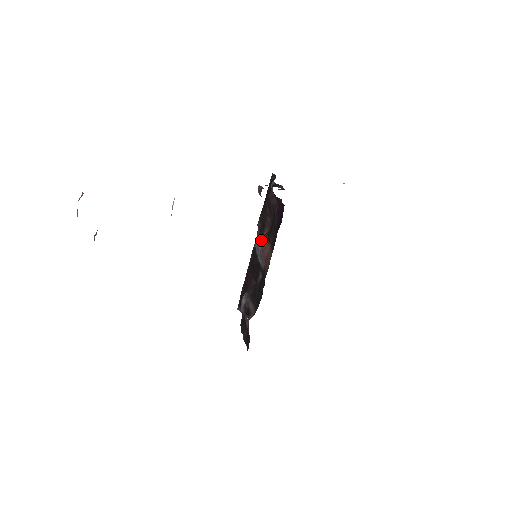
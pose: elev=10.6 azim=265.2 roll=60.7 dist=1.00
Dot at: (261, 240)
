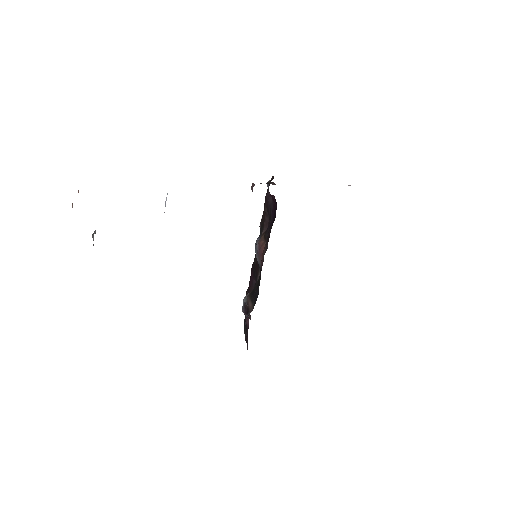
Dot at: occluded
